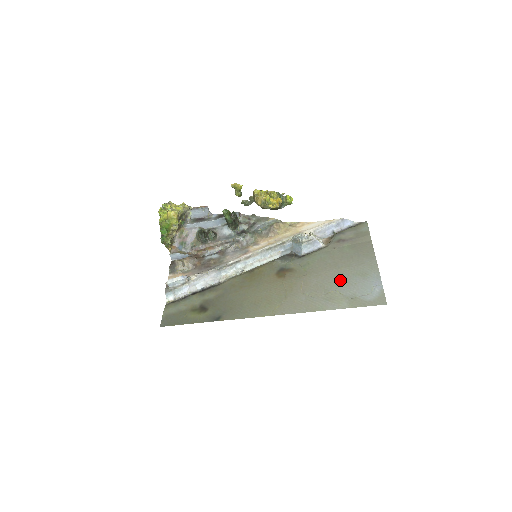
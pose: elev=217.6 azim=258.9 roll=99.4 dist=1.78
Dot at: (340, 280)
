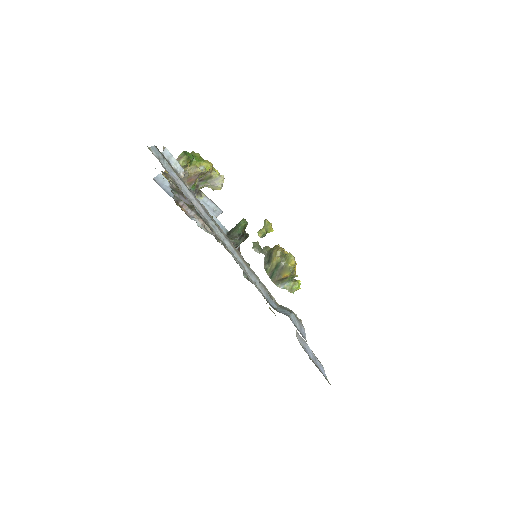
Dot at: occluded
